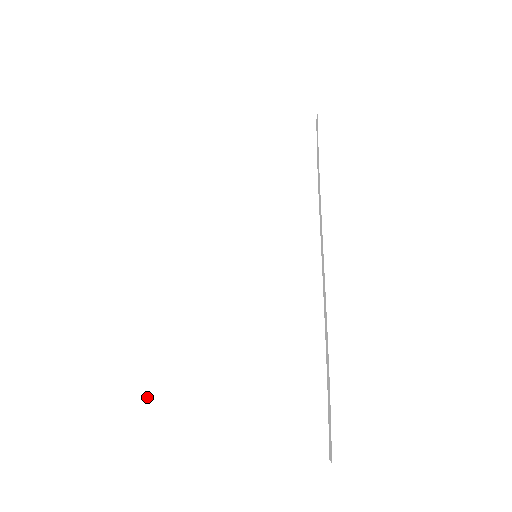
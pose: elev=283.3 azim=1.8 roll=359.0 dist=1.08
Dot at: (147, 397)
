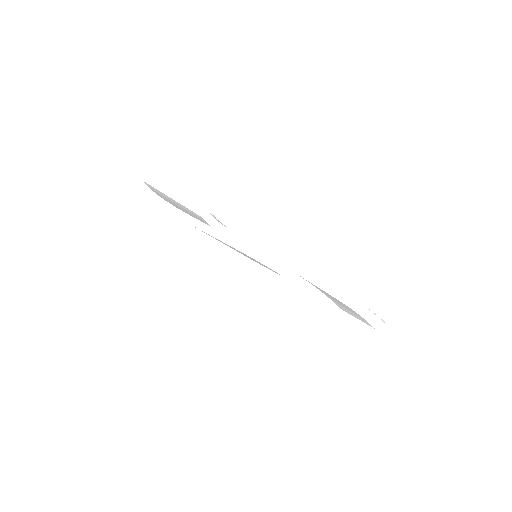
Dot at: occluded
